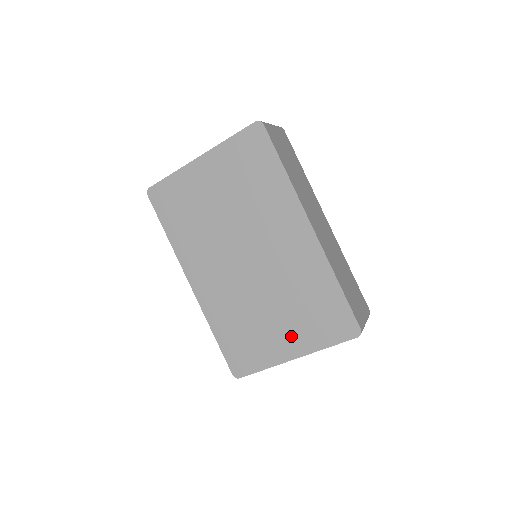
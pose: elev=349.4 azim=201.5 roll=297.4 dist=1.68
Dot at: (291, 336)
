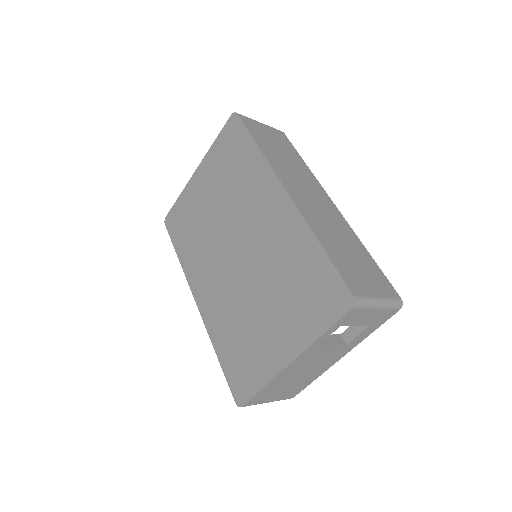
Dot at: (283, 331)
